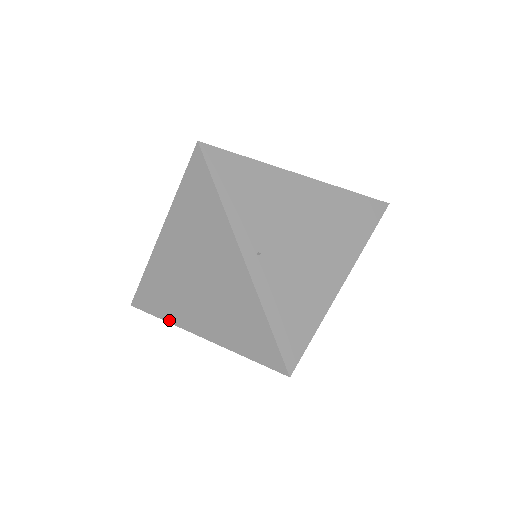
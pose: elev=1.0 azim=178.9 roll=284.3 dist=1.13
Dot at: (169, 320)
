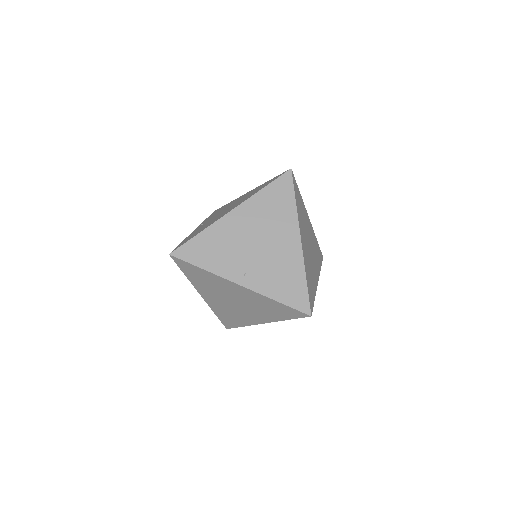
Dot at: (246, 325)
